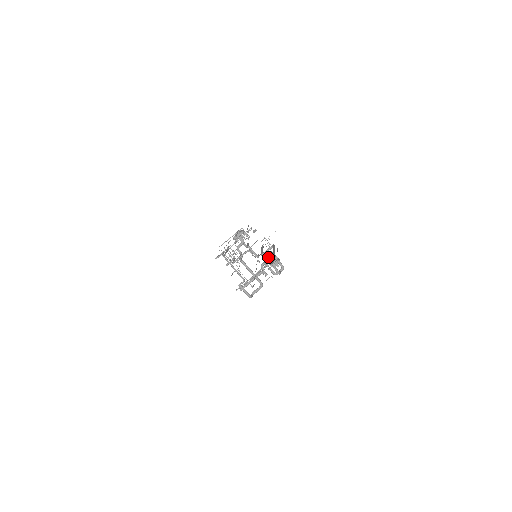
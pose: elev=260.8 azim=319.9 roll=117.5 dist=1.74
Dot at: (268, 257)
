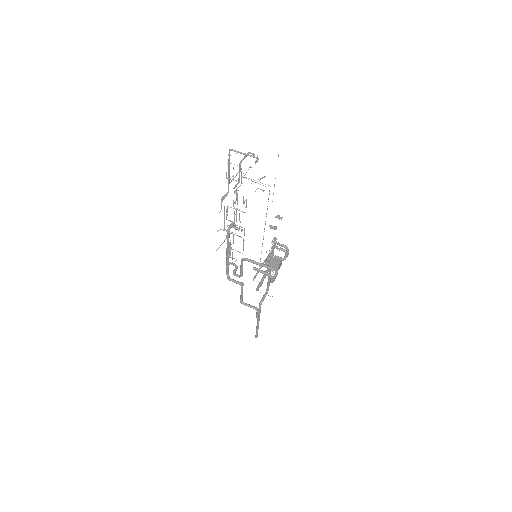
Dot at: occluded
